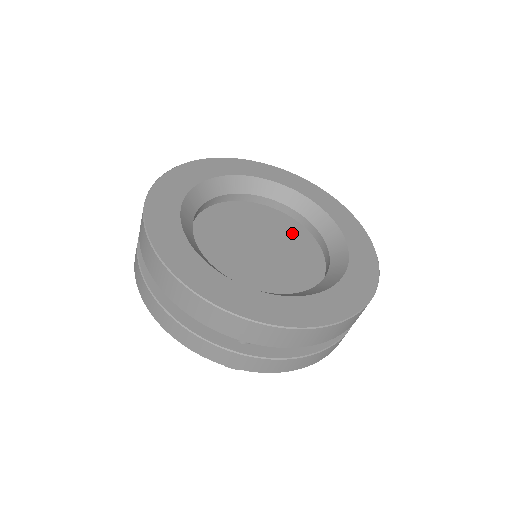
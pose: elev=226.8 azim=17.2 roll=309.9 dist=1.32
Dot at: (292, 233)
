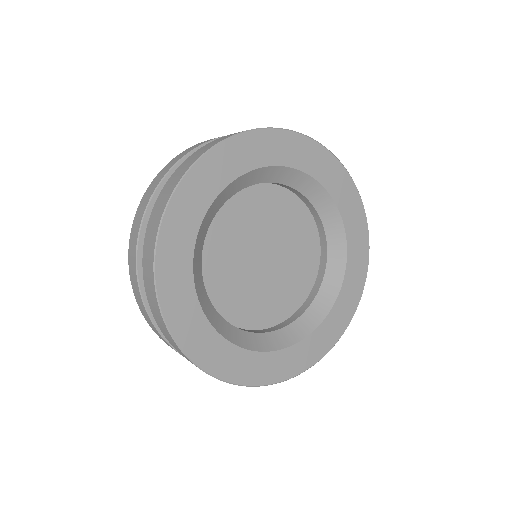
Dot at: (304, 250)
